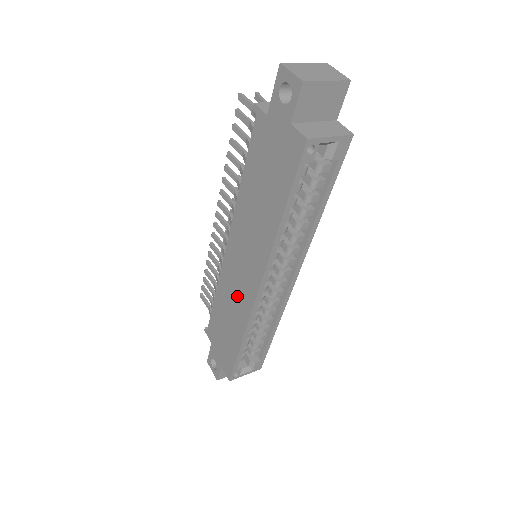
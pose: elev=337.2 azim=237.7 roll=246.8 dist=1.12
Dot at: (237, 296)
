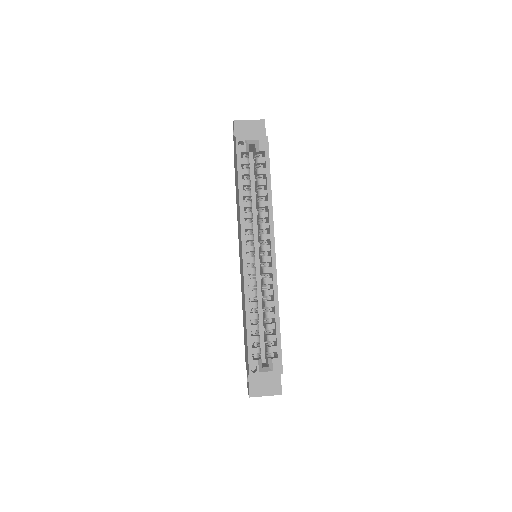
Dot at: (242, 283)
